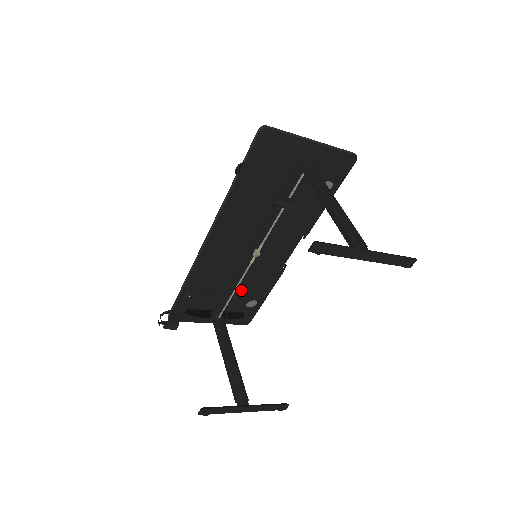
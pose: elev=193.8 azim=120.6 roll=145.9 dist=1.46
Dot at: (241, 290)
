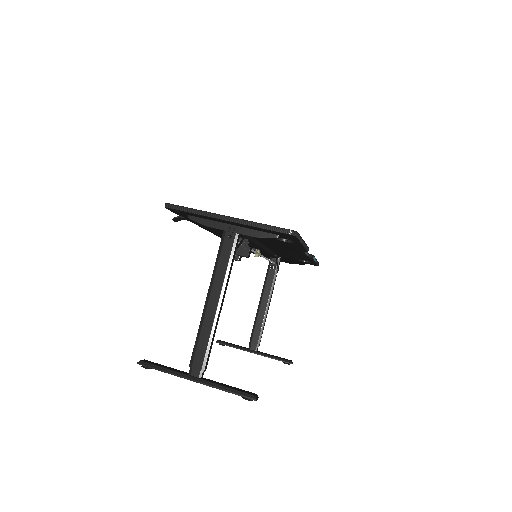
Dot at: (283, 254)
